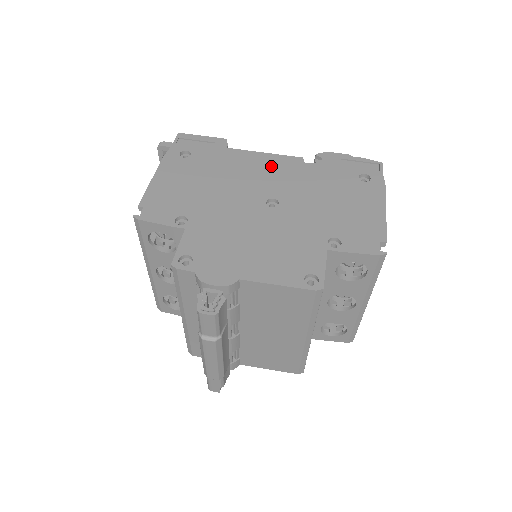
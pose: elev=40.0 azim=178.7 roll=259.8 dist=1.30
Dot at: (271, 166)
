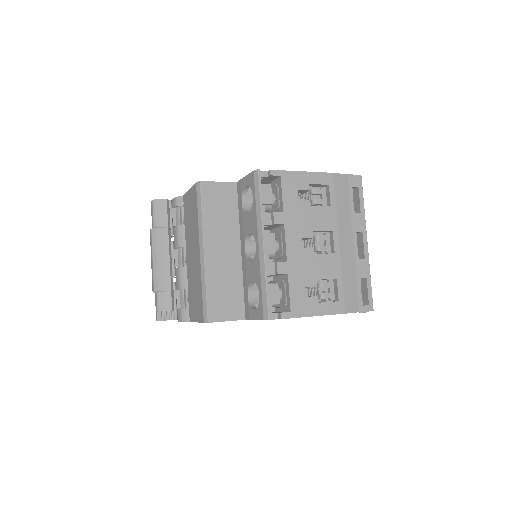
Dot at: occluded
